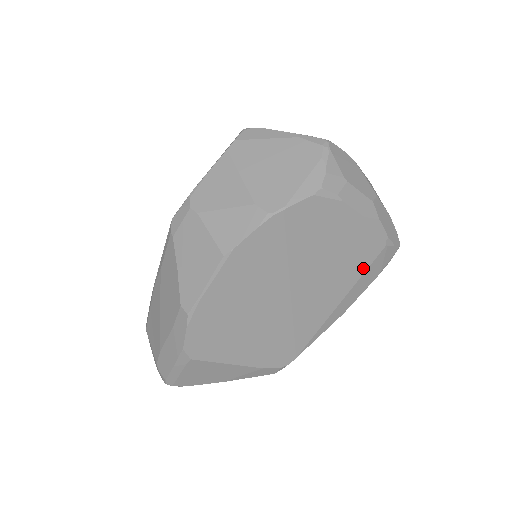
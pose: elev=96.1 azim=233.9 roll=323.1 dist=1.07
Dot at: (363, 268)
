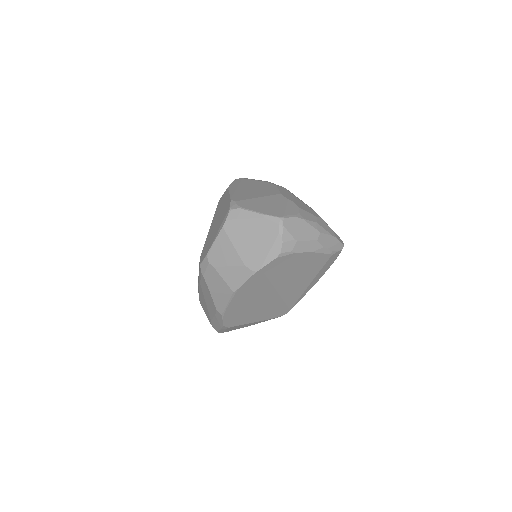
Dot at: (320, 268)
